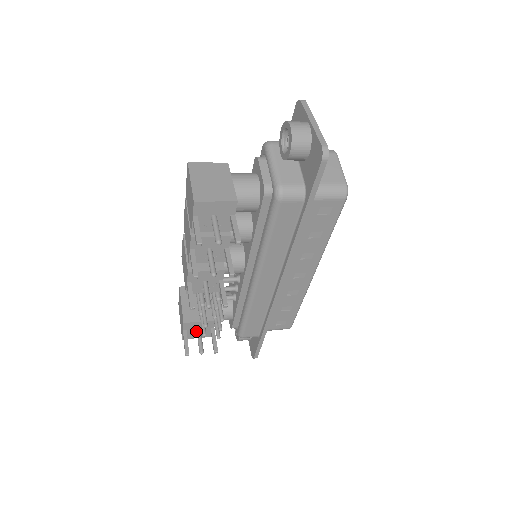
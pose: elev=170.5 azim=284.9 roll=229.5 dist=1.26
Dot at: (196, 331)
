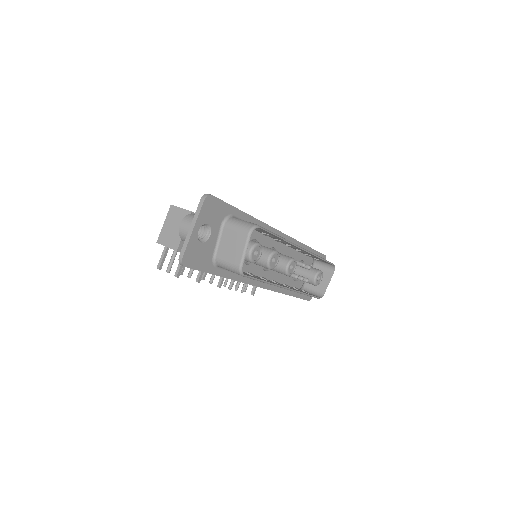
Dot at: occluded
